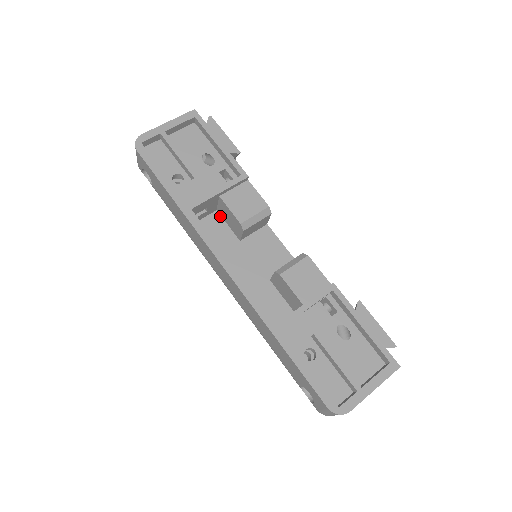
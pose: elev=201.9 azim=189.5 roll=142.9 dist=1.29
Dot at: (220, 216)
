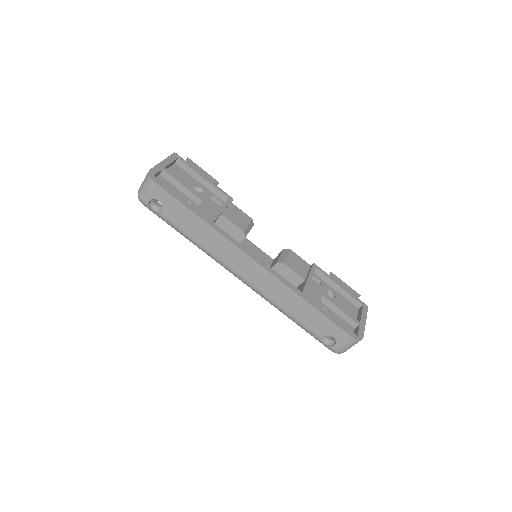
Dot at: occluded
